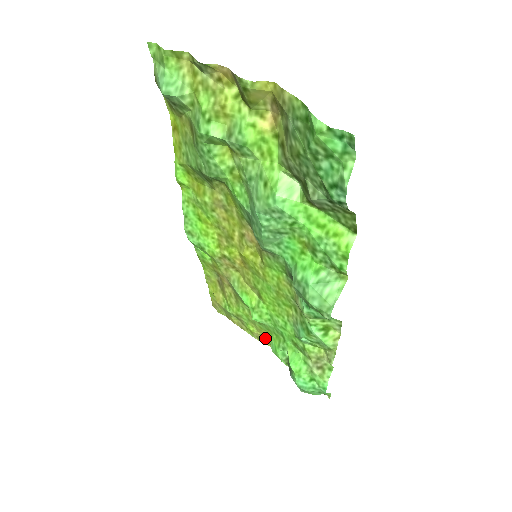
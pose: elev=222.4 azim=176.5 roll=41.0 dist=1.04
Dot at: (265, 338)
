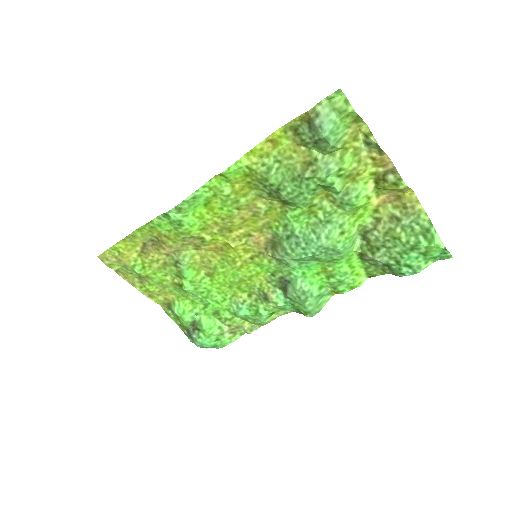
Dot at: (162, 298)
